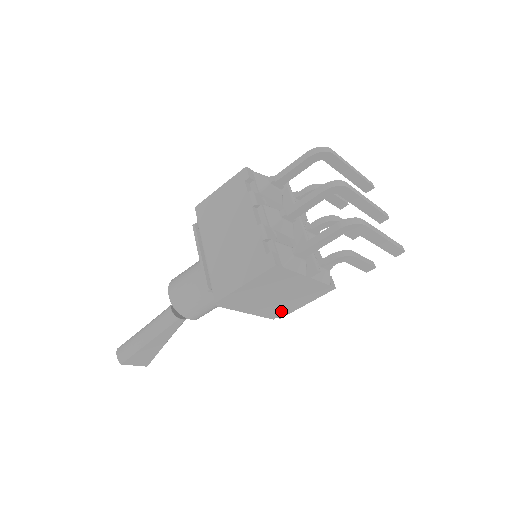
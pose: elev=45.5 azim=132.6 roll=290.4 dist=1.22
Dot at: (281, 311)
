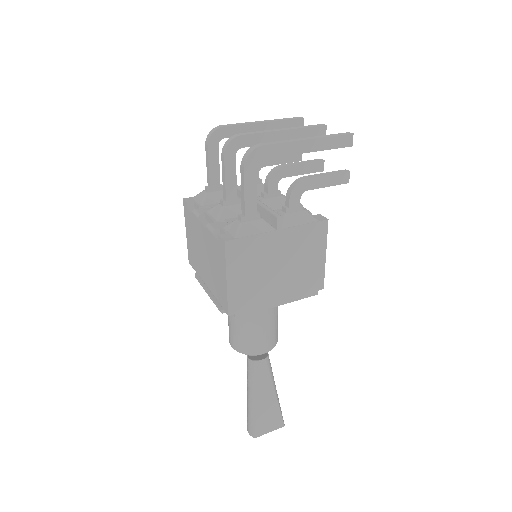
Dot at: (311, 281)
